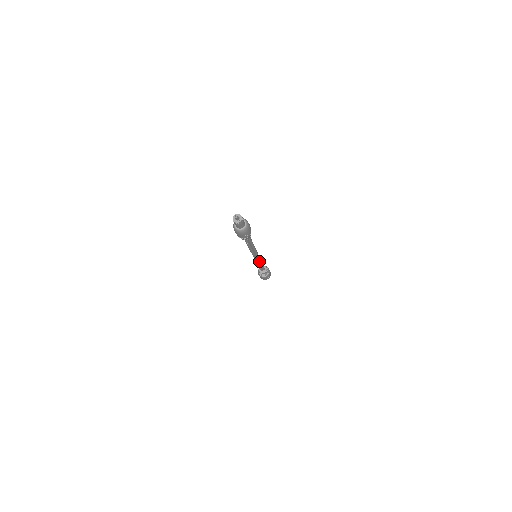
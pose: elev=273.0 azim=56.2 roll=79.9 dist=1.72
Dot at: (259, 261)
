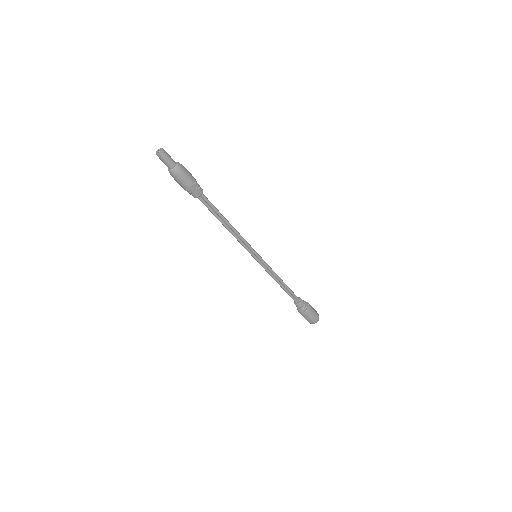
Dot at: (271, 272)
